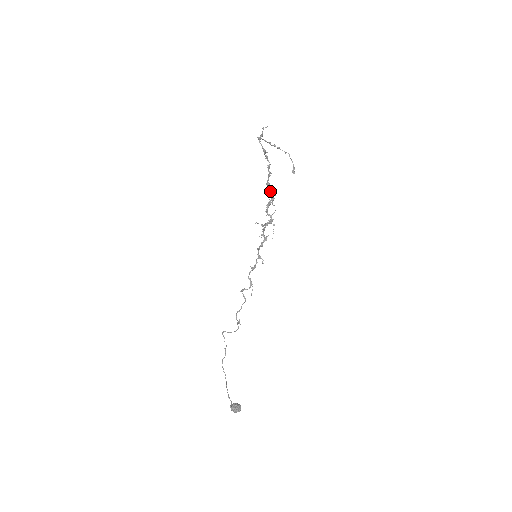
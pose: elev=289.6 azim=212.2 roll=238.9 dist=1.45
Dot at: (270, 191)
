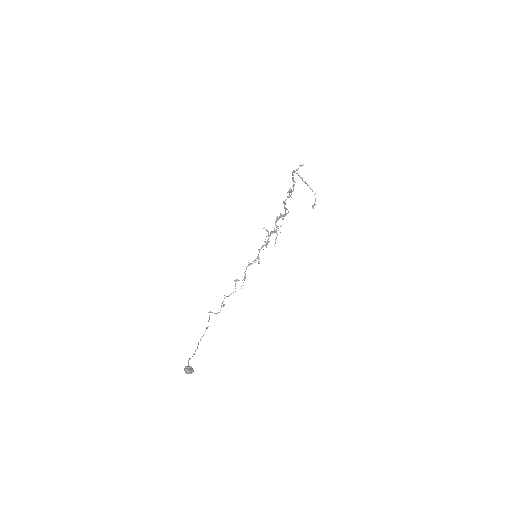
Dot at: (285, 209)
